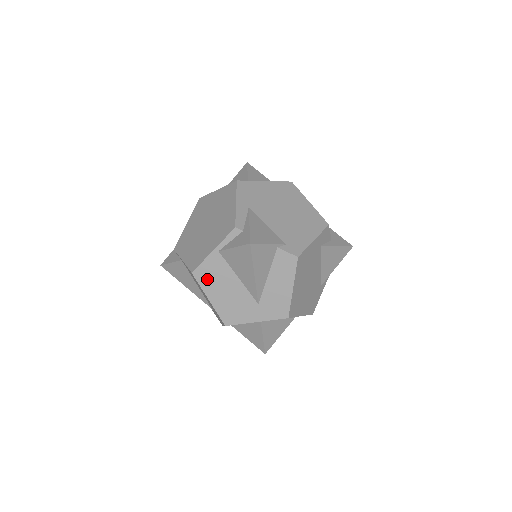
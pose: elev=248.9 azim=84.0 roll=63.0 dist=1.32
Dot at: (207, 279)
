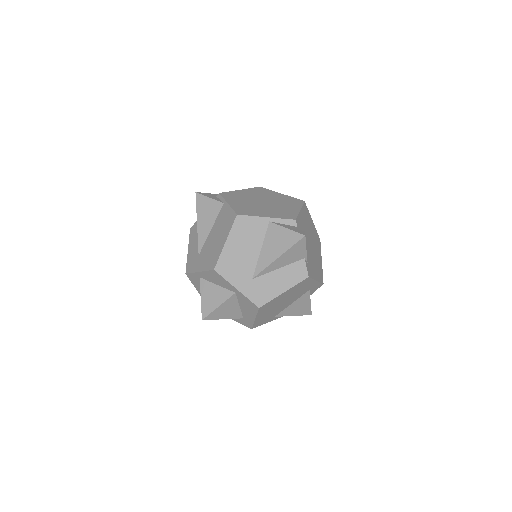
Dot at: (241, 229)
